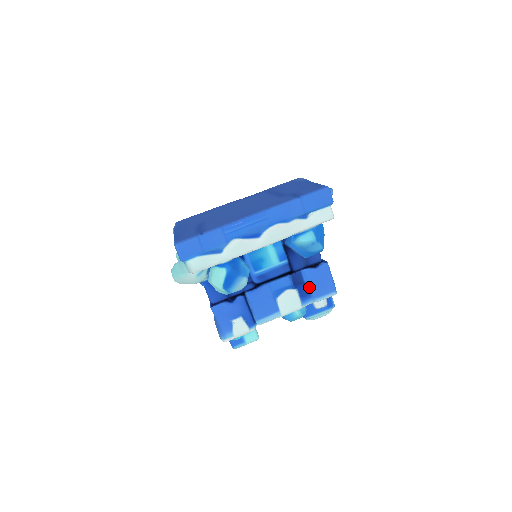
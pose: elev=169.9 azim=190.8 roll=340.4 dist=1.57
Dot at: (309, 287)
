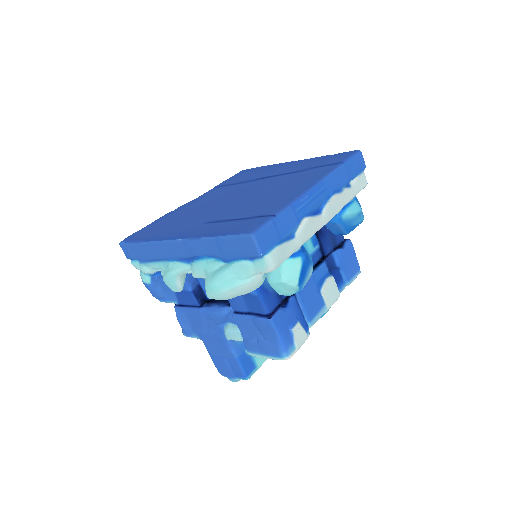
Dot at: (341, 271)
